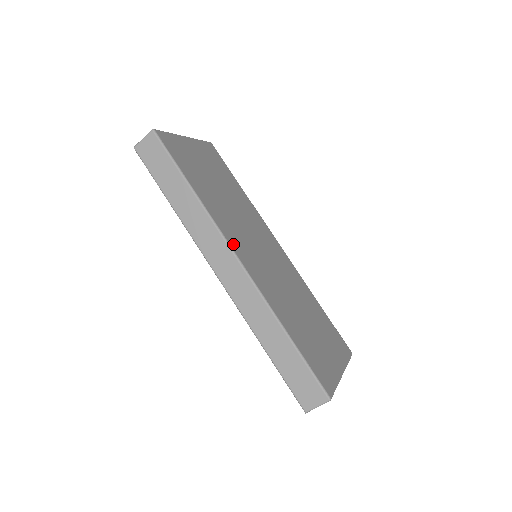
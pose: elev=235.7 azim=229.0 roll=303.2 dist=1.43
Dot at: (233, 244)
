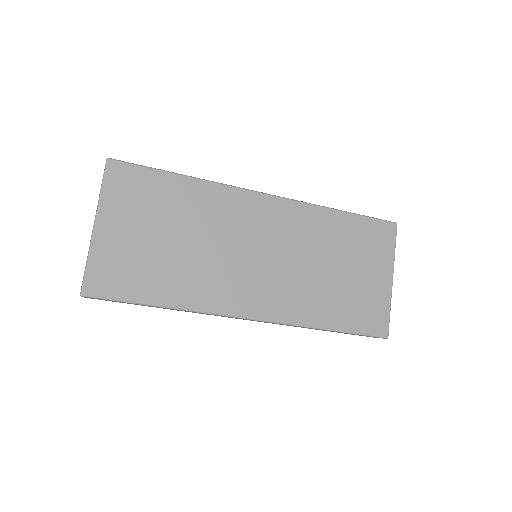
Dot at: (235, 308)
